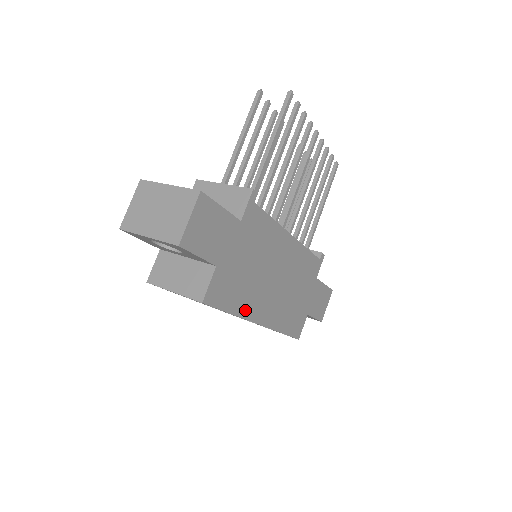
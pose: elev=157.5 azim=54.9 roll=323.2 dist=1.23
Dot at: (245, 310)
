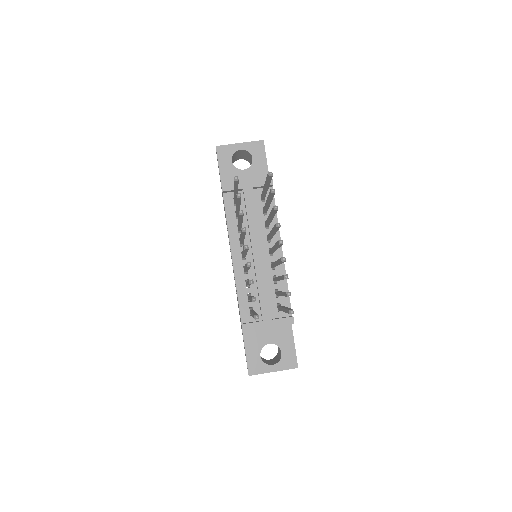
Dot at: occluded
